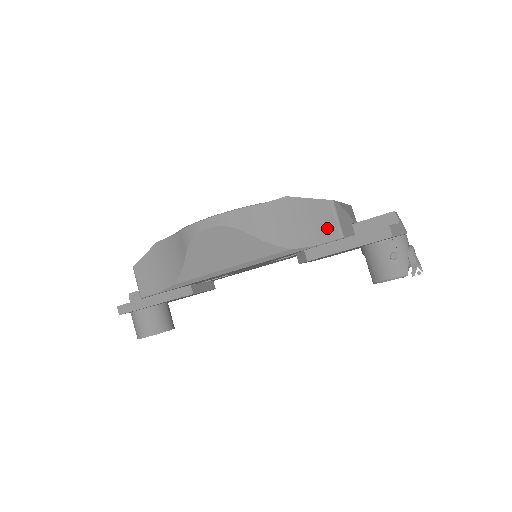
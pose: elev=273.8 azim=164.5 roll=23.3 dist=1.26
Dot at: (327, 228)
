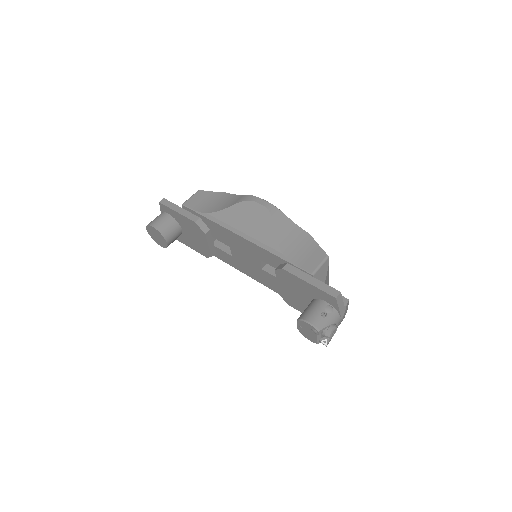
Dot at: (311, 264)
